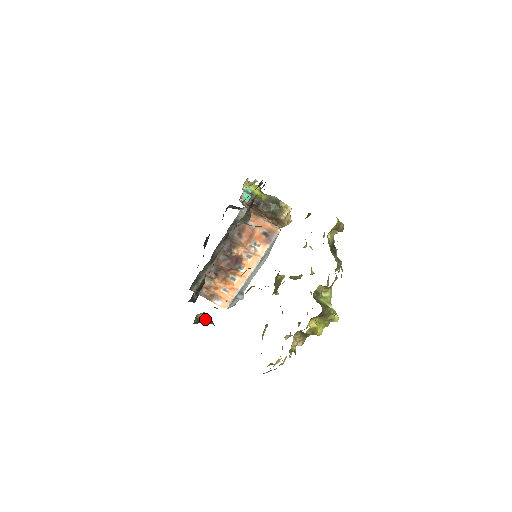
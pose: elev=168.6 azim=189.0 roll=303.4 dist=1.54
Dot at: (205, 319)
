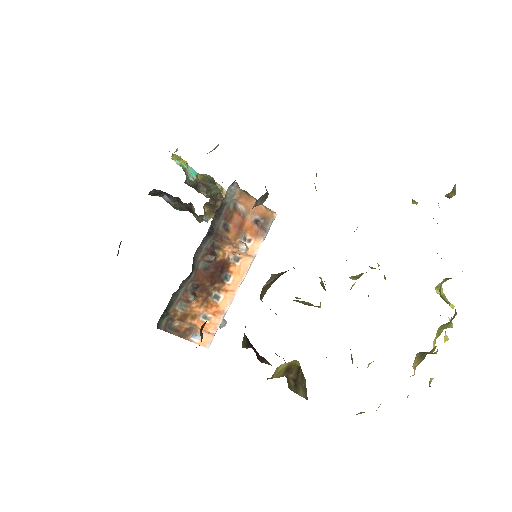
Dot at: (281, 371)
